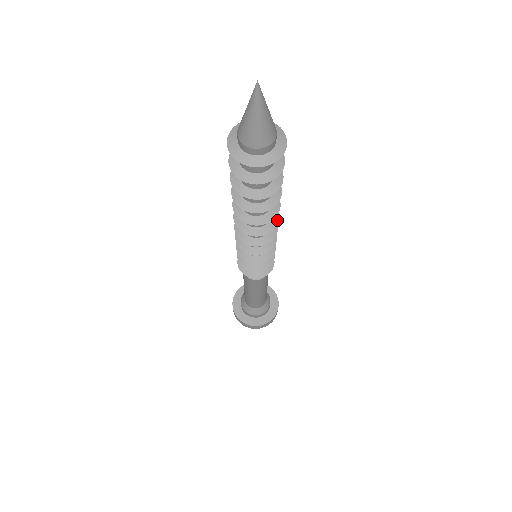
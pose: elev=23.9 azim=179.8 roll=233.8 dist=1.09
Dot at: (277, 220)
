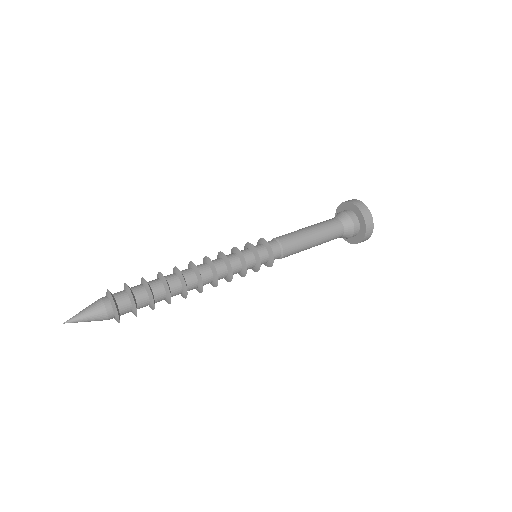
Dot at: (202, 287)
